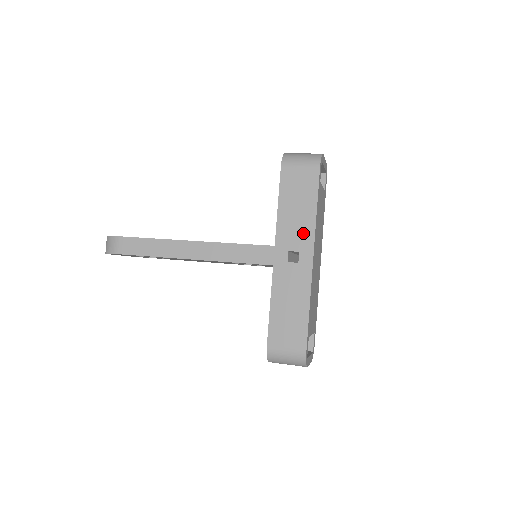
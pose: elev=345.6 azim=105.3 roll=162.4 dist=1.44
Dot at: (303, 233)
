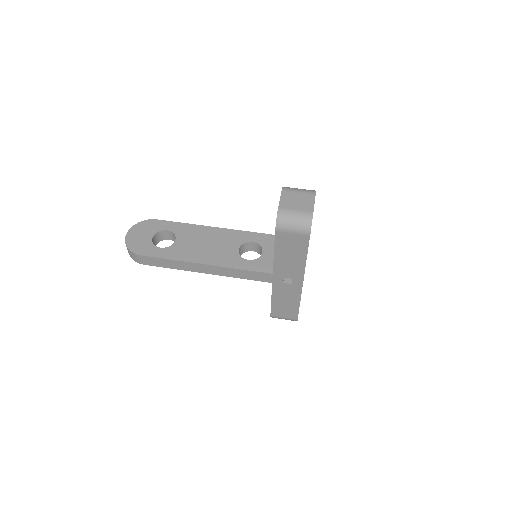
Dot at: (295, 270)
